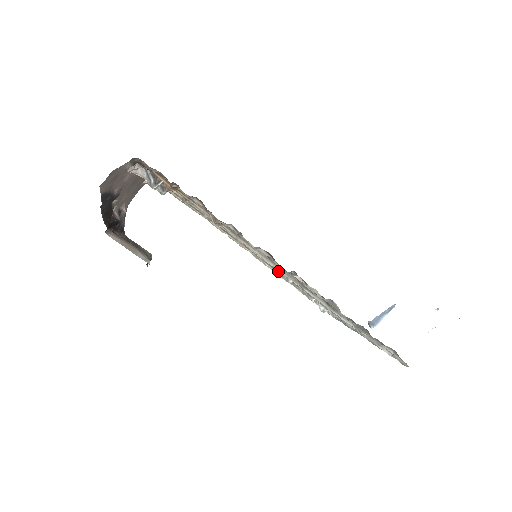
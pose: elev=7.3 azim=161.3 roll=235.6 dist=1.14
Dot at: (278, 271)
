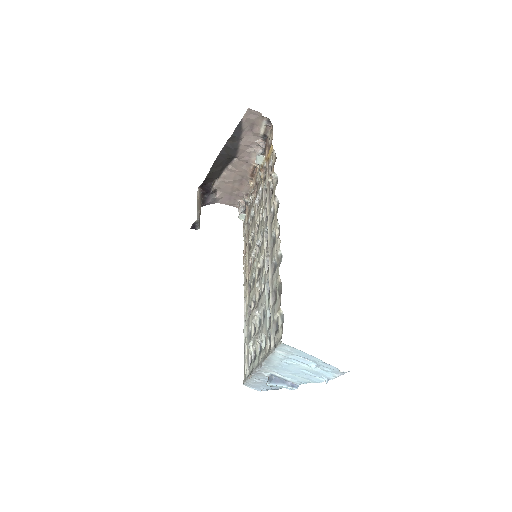
Dot at: (253, 293)
